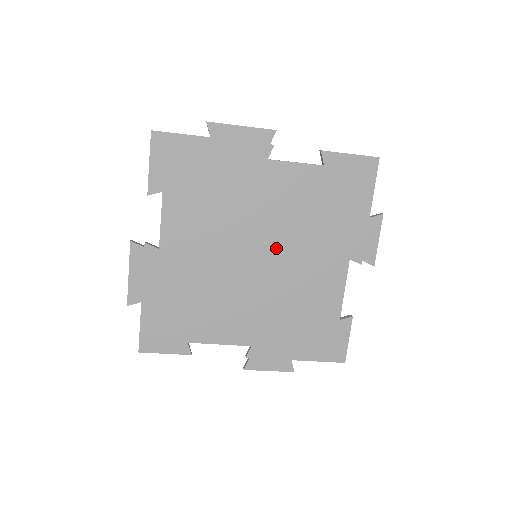
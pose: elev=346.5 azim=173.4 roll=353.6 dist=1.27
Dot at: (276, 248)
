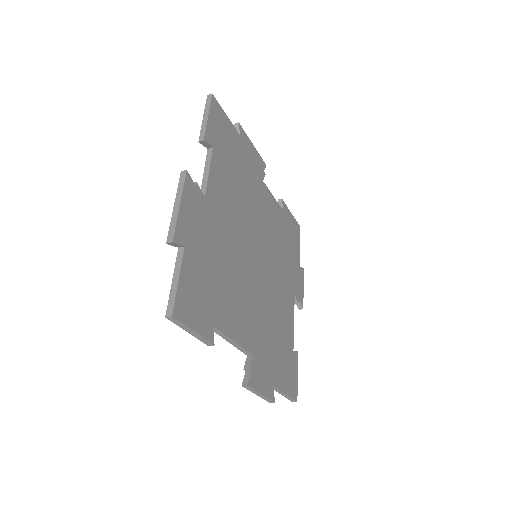
Dot at: (266, 257)
